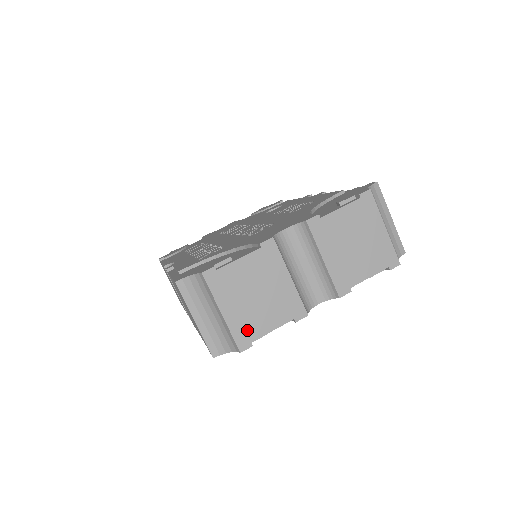
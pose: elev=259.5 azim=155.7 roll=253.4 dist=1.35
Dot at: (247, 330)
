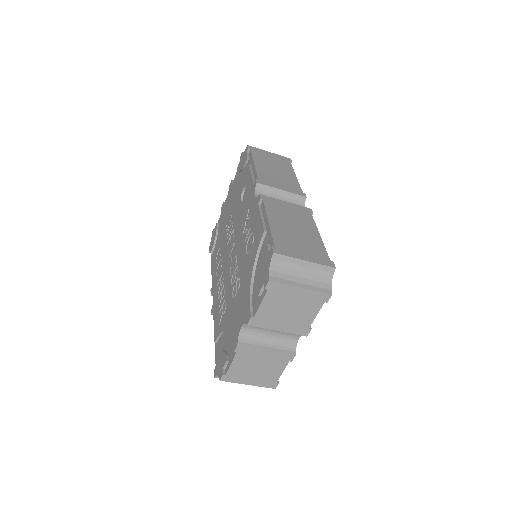
Dot at: (269, 381)
